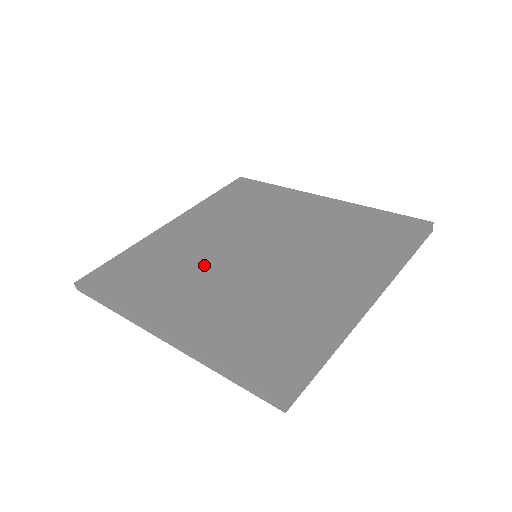
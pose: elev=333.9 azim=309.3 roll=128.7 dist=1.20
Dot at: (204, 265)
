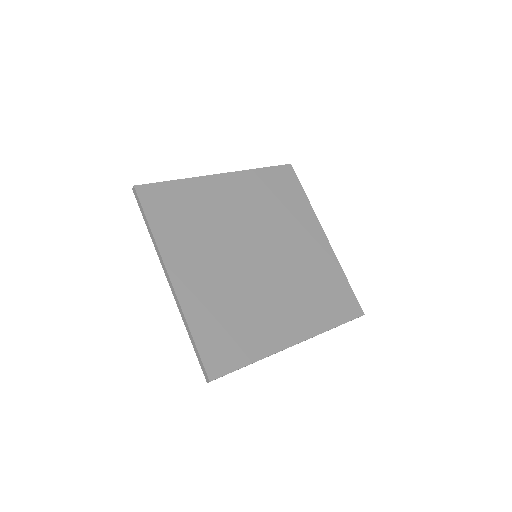
Dot at: (222, 240)
